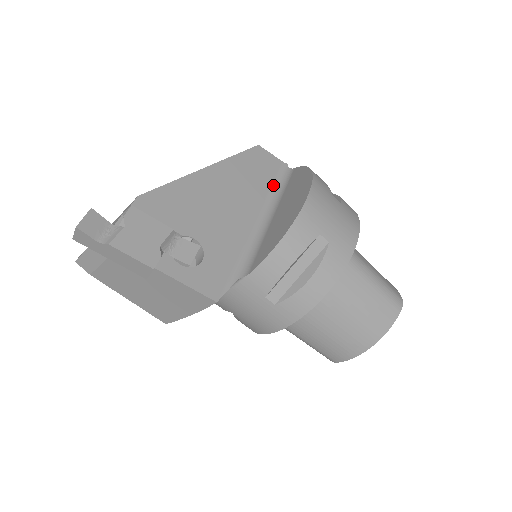
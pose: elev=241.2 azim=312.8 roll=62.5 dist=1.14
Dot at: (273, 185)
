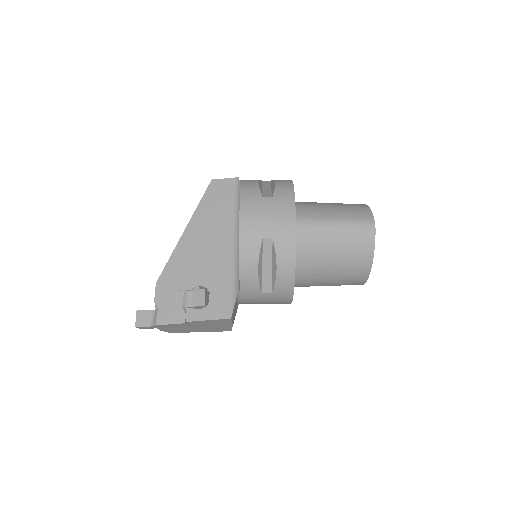
Dot at: (234, 204)
